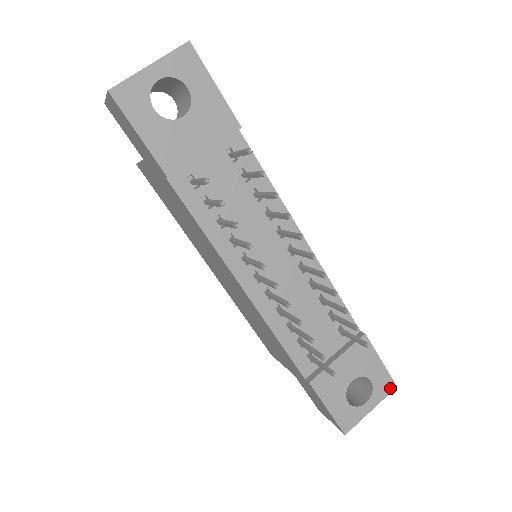
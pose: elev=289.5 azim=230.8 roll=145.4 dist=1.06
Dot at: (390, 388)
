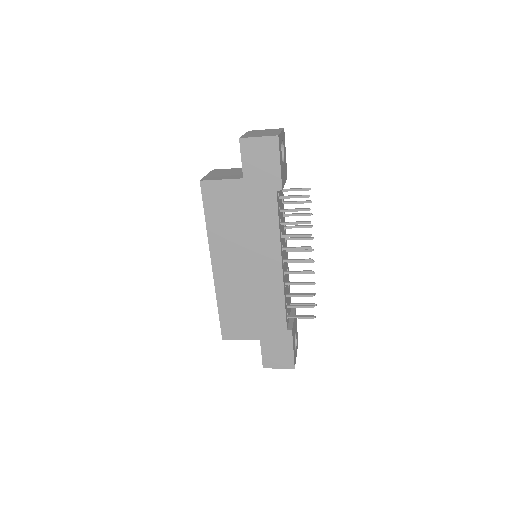
Dot at: occluded
